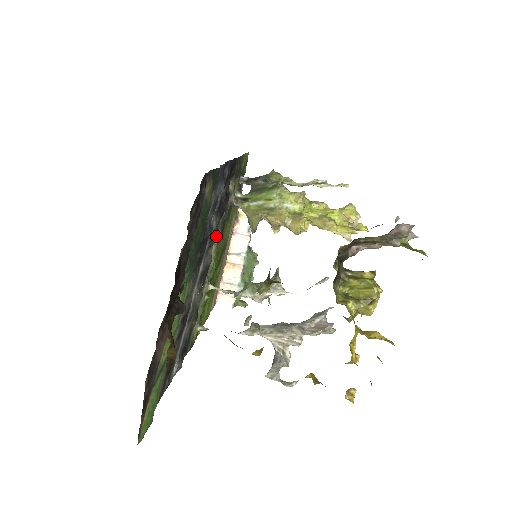
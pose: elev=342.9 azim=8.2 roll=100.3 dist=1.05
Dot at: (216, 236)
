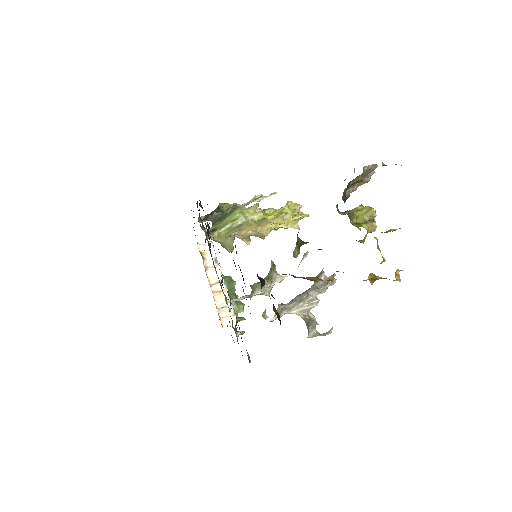
Dot at: occluded
